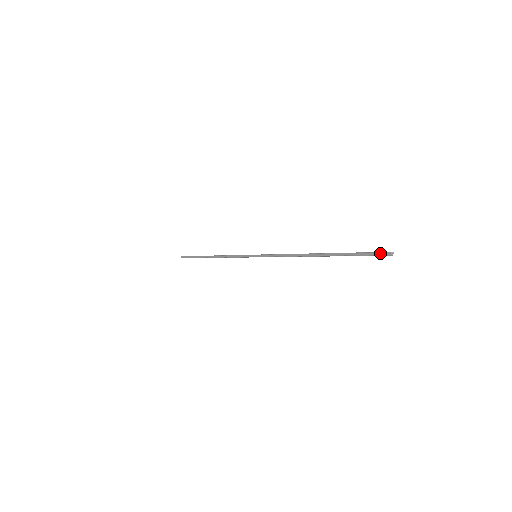
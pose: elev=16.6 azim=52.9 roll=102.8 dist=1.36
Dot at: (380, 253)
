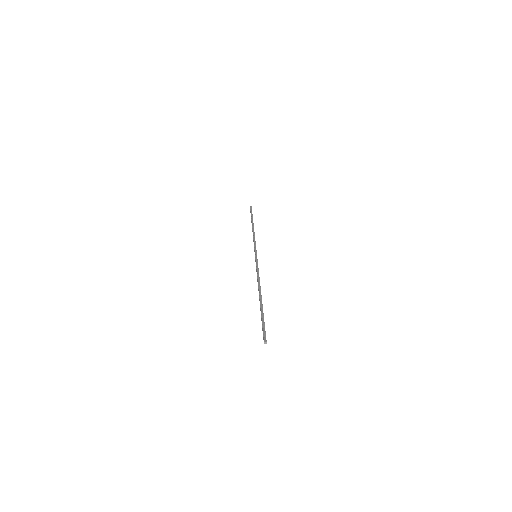
Dot at: (263, 336)
